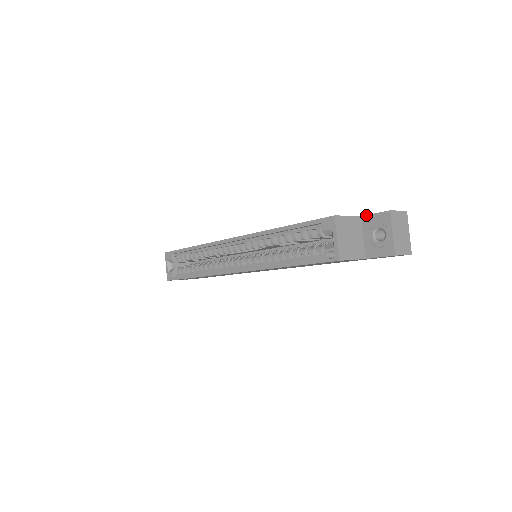
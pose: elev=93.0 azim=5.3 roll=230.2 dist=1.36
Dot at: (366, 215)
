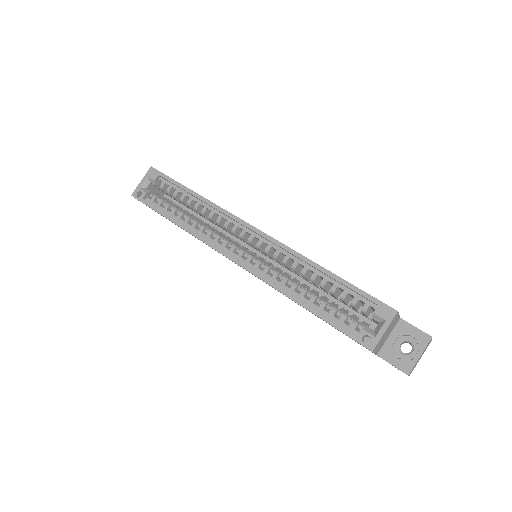
Dot at: (406, 321)
